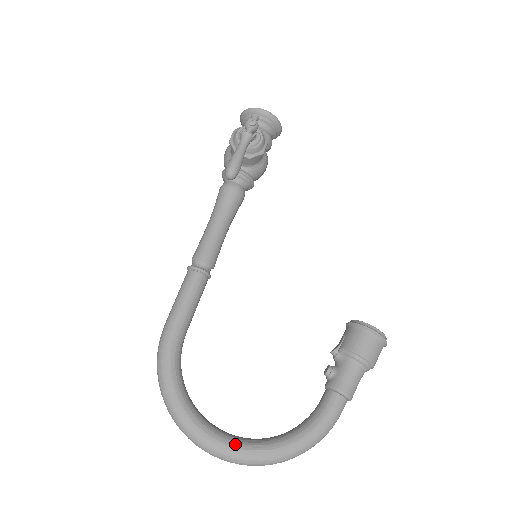
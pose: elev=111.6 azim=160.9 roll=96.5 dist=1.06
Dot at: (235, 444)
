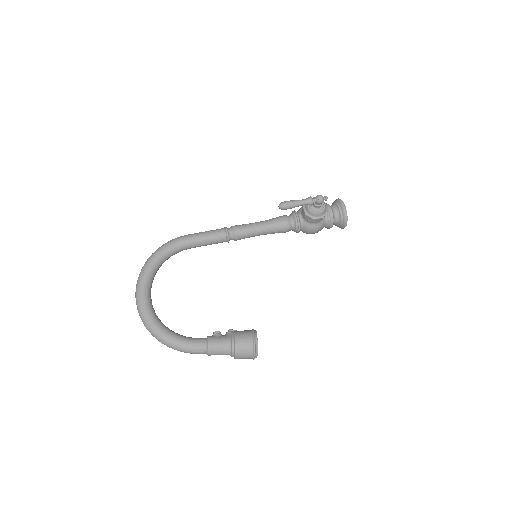
Dot at: (147, 303)
